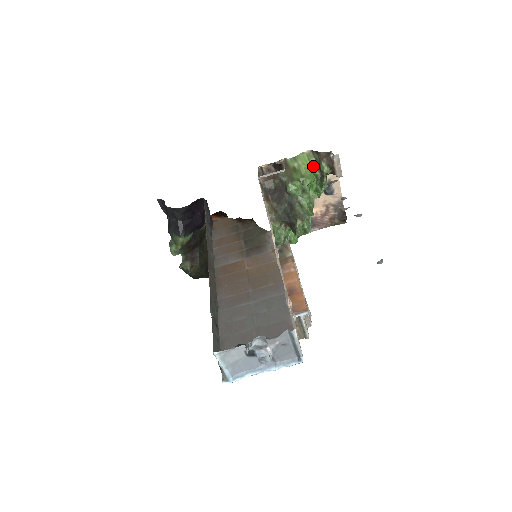
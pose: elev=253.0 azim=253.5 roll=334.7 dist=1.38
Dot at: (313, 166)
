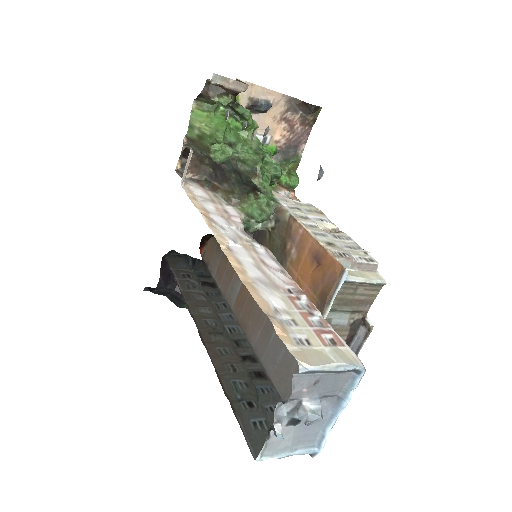
Dot at: (214, 111)
